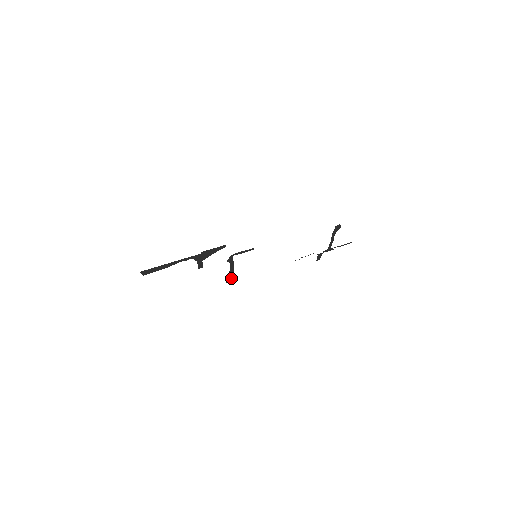
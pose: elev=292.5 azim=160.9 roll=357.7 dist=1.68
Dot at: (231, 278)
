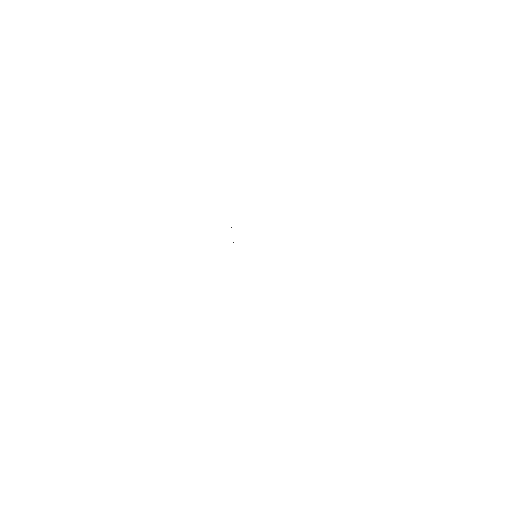
Dot at: occluded
